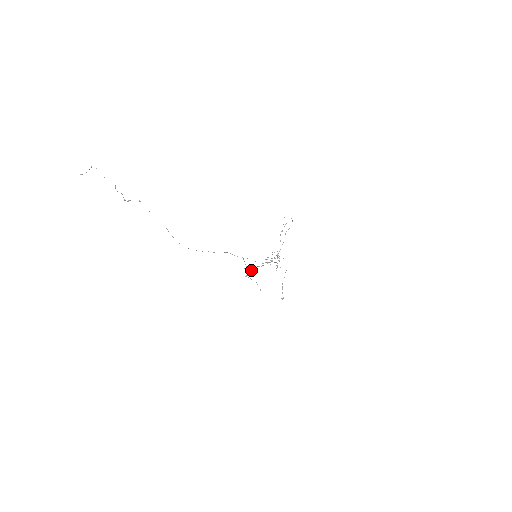
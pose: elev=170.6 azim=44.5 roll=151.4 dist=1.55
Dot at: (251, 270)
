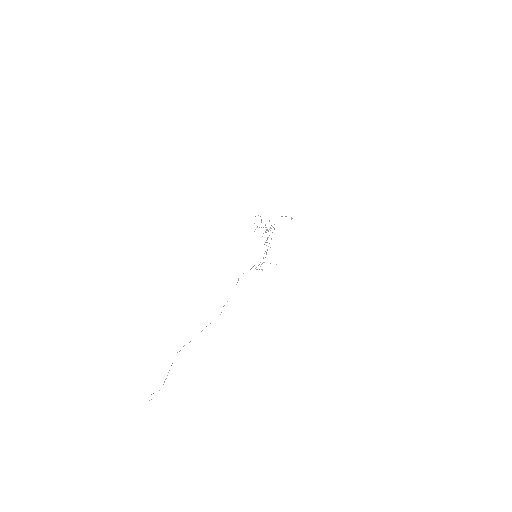
Dot at: occluded
